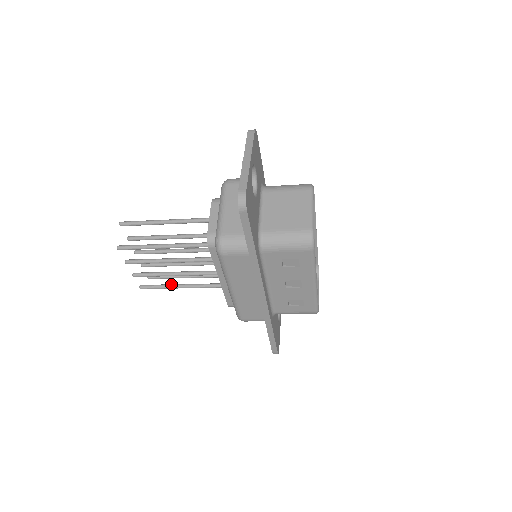
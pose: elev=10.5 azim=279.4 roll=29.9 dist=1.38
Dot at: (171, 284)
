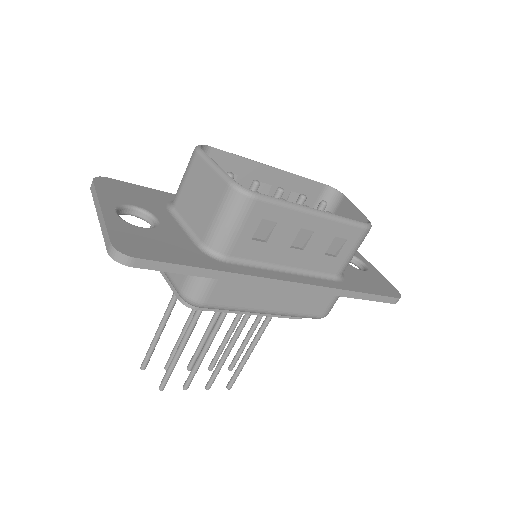
Dot at: (242, 358)
